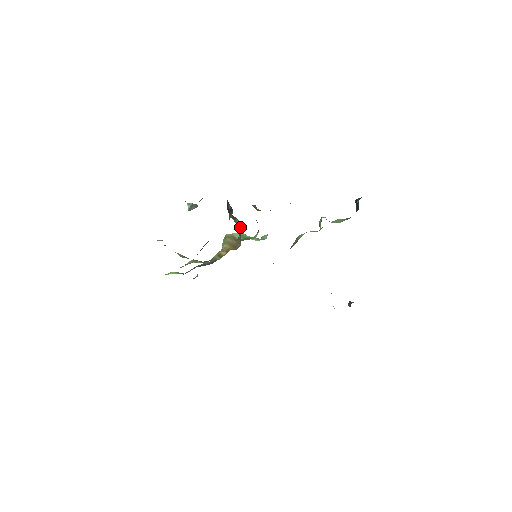
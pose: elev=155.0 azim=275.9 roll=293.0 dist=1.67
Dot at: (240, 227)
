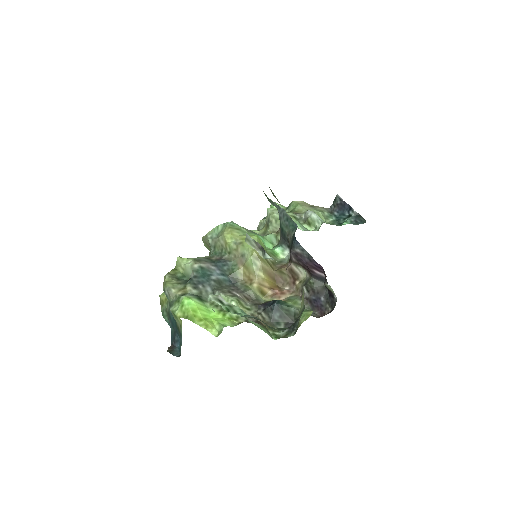
Dot at: (300, 273)
